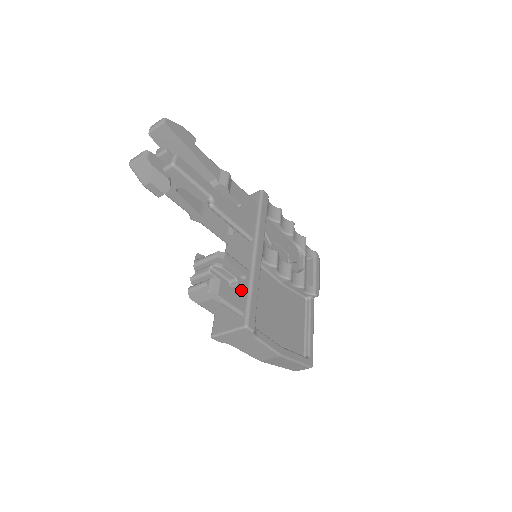
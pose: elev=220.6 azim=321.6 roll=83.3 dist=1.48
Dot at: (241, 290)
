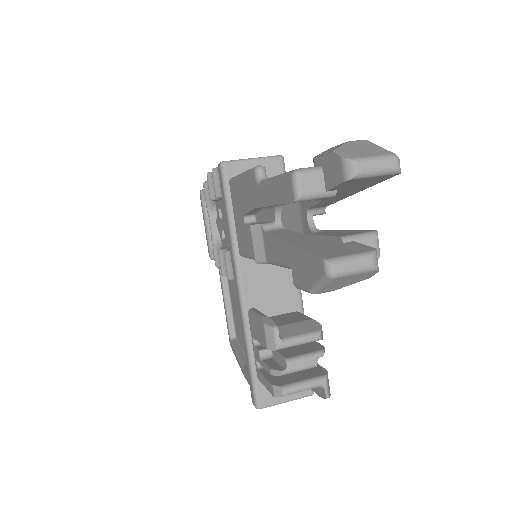
Dot at: occluded
